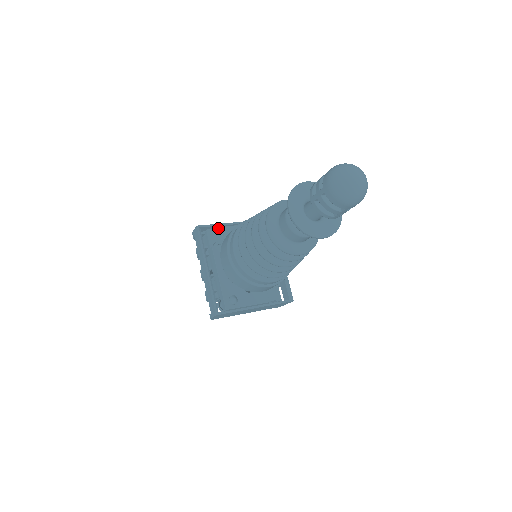
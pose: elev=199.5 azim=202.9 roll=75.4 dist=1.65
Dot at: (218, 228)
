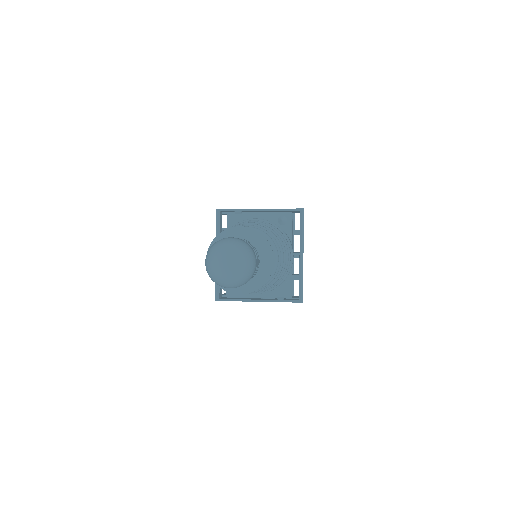
Dot at: (239, 212)
